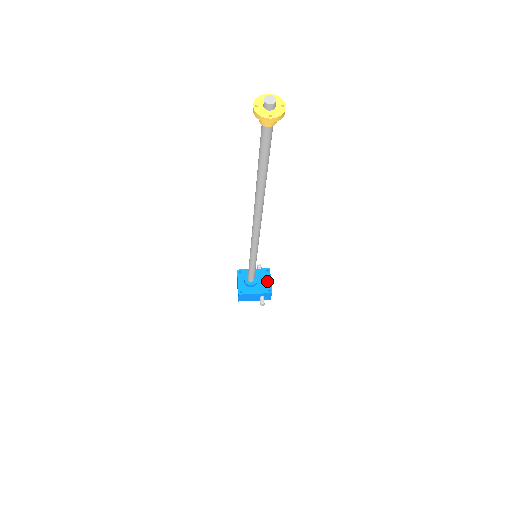
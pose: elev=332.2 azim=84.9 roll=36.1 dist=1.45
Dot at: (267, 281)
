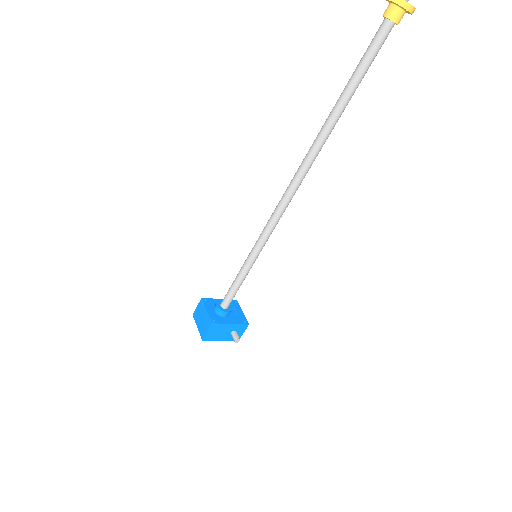
Dot at: (239, 312)
